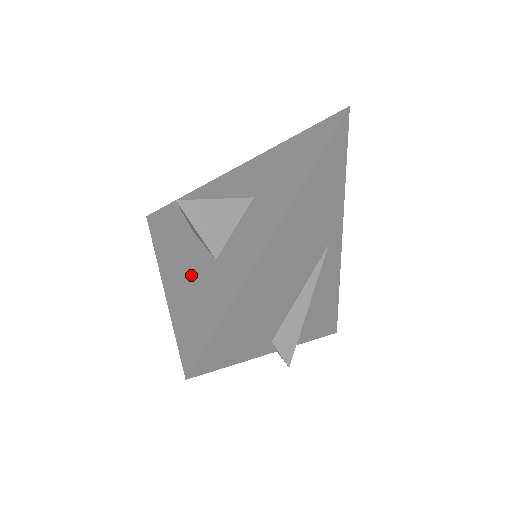
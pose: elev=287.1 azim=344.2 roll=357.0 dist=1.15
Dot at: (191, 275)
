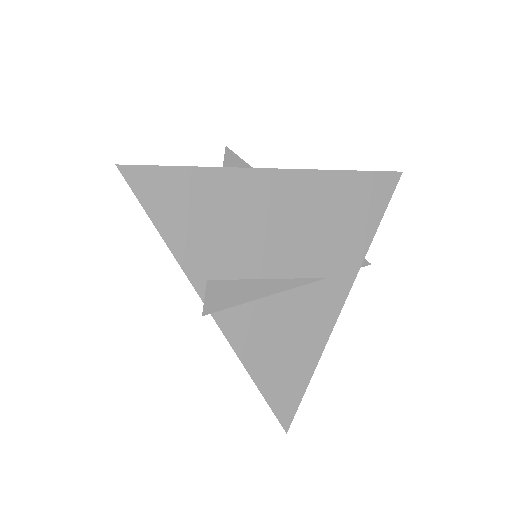
Dot at: occluded
